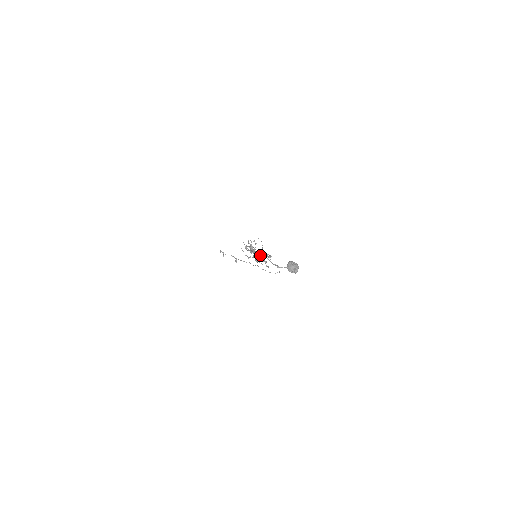
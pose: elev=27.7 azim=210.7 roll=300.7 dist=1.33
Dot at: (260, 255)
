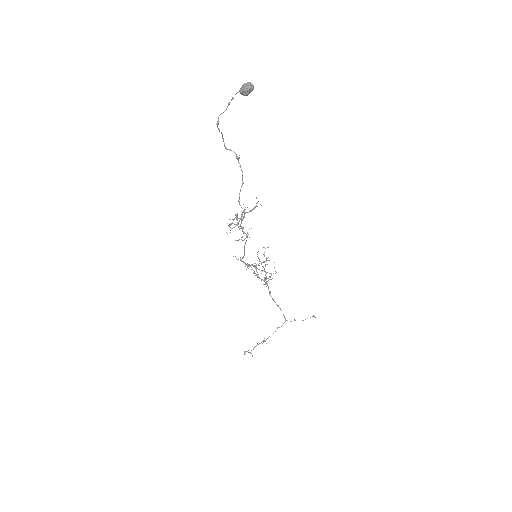
Dot at: occluded
